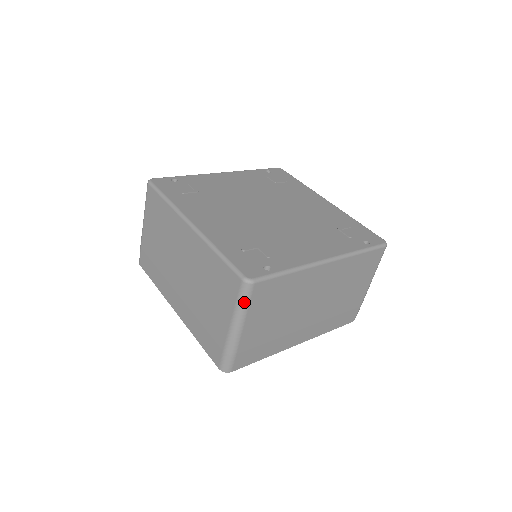
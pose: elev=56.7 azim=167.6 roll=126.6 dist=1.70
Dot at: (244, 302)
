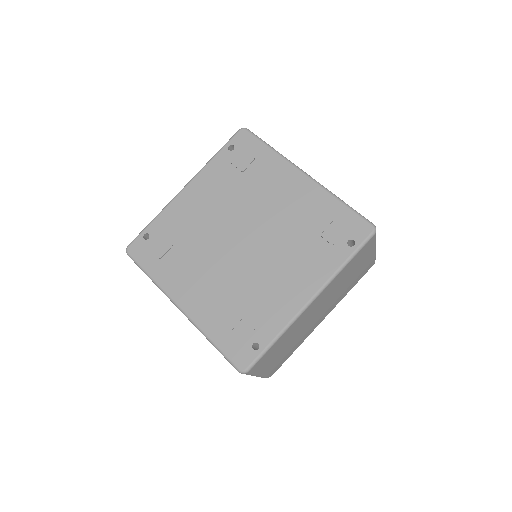
Dot at: (249, 374)
